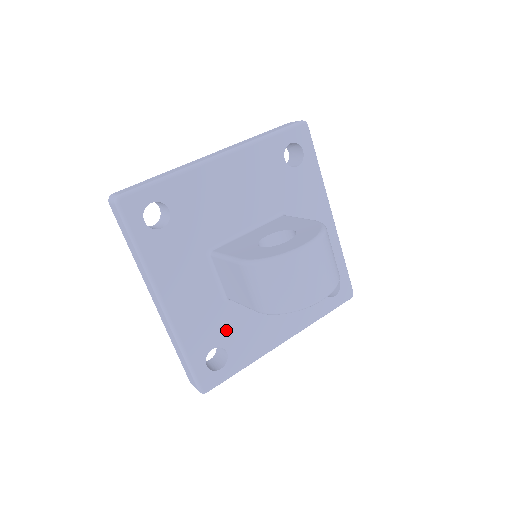
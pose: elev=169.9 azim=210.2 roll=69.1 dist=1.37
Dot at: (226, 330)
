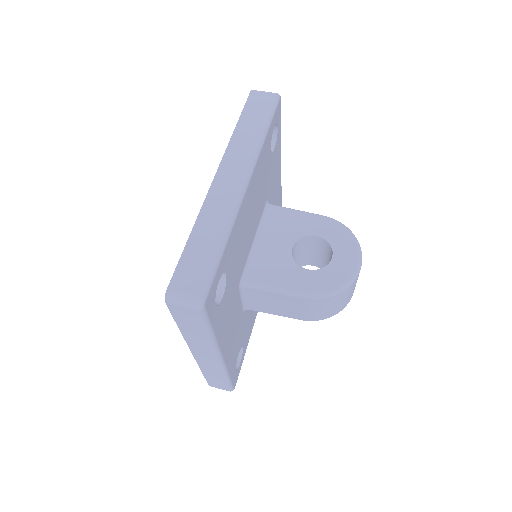
Dot at: (243, 333)
